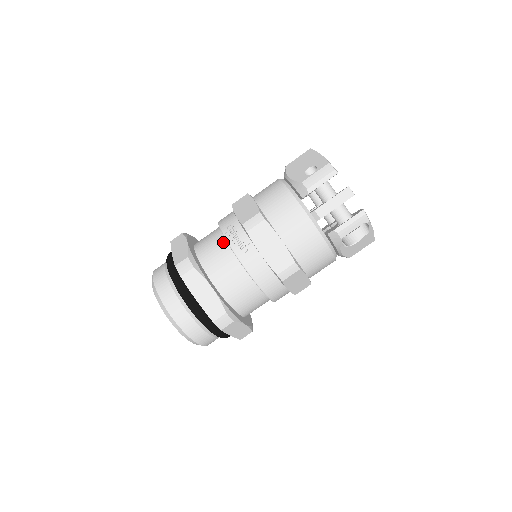
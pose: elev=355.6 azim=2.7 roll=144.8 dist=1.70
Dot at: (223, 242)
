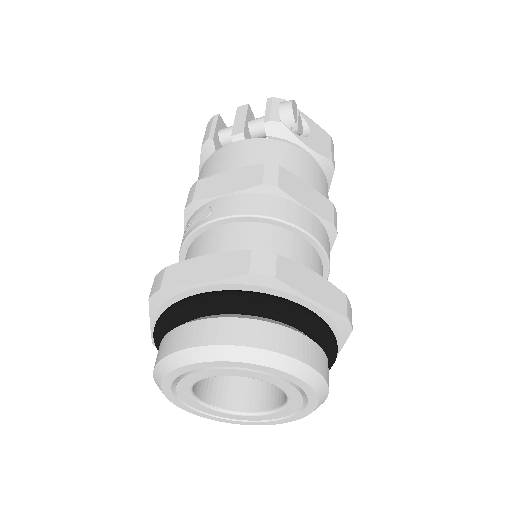
Dot at: (189, 248)
